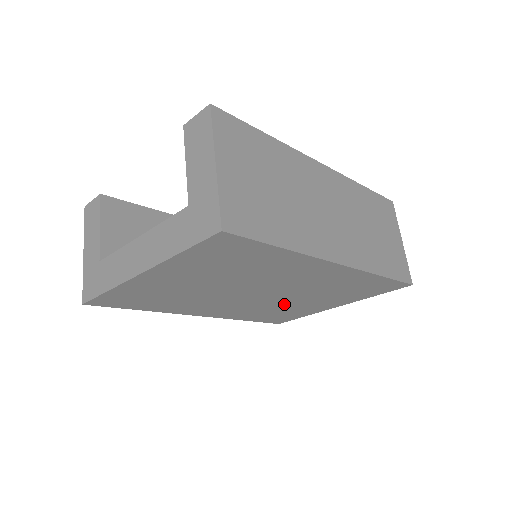
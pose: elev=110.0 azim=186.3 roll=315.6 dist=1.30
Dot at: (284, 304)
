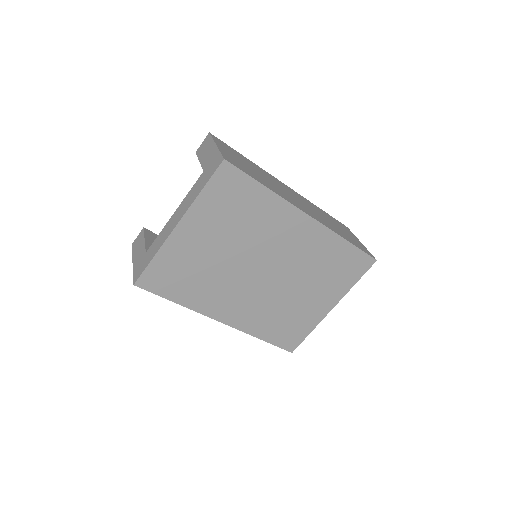
Dot at: (286, 298)
